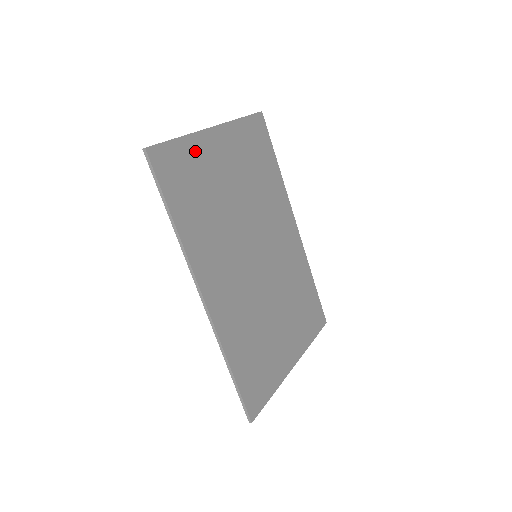
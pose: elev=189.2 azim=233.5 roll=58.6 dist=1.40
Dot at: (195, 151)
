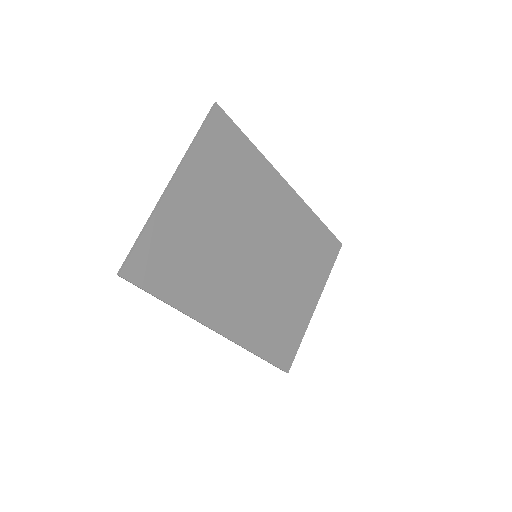
Dot at: (163, 228)
